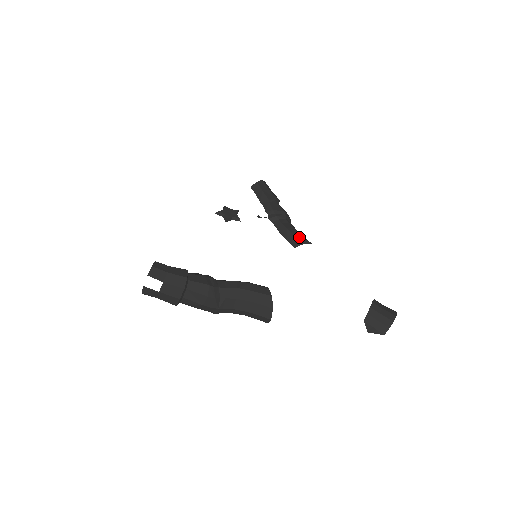
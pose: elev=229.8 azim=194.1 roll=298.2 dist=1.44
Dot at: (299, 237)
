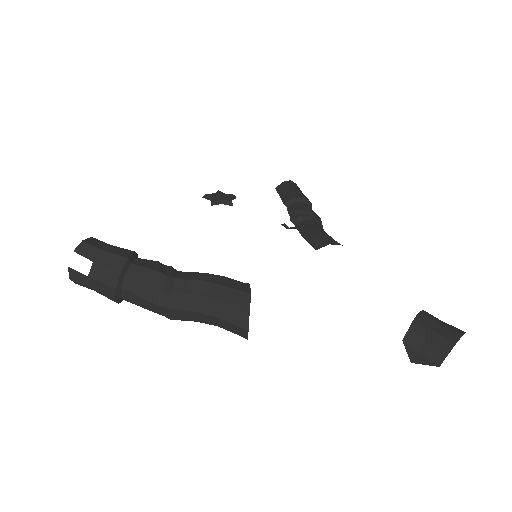
Dot at: (325, 237)
